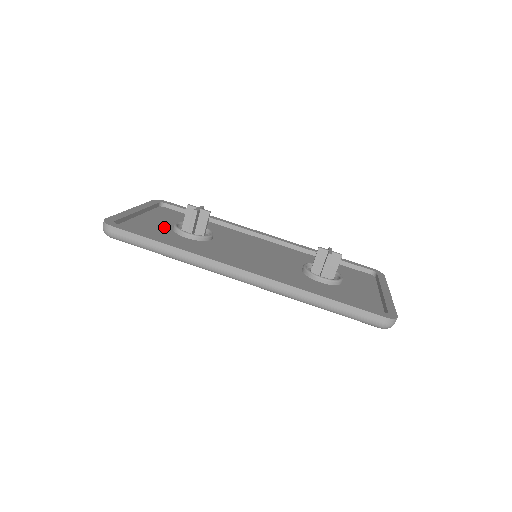
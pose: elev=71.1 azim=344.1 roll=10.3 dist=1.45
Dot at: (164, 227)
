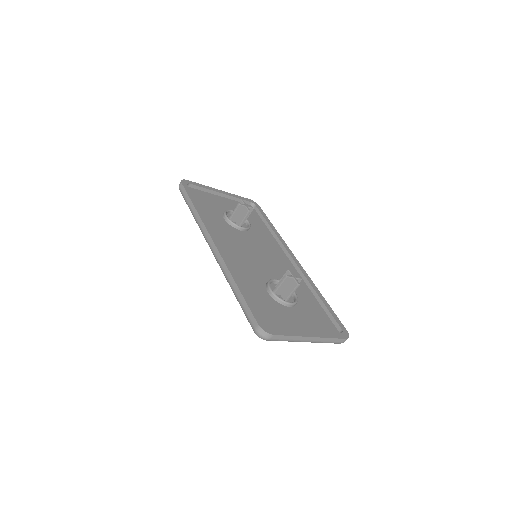
Dot at: (222, 208)
